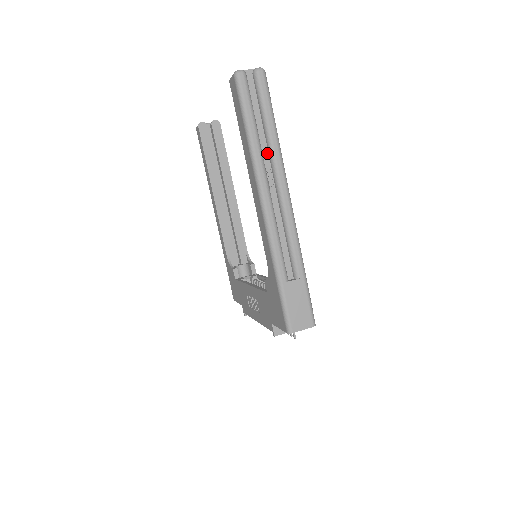
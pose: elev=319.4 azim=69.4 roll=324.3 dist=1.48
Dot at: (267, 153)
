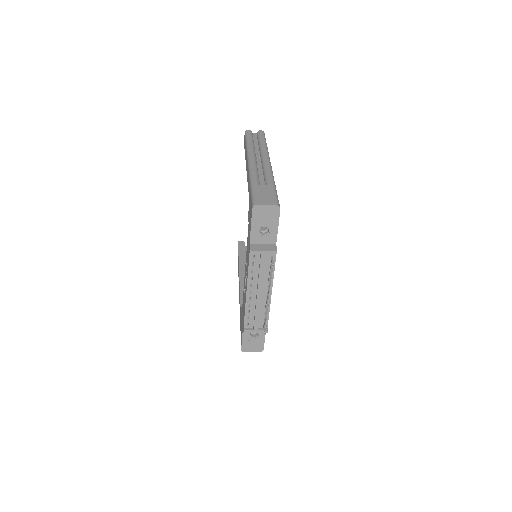
Dot at: (259, 152)
